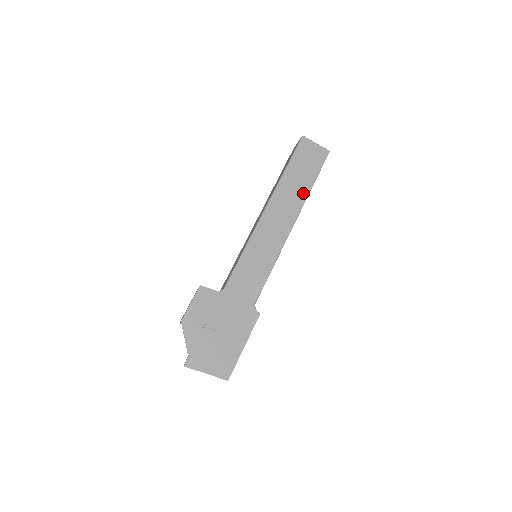
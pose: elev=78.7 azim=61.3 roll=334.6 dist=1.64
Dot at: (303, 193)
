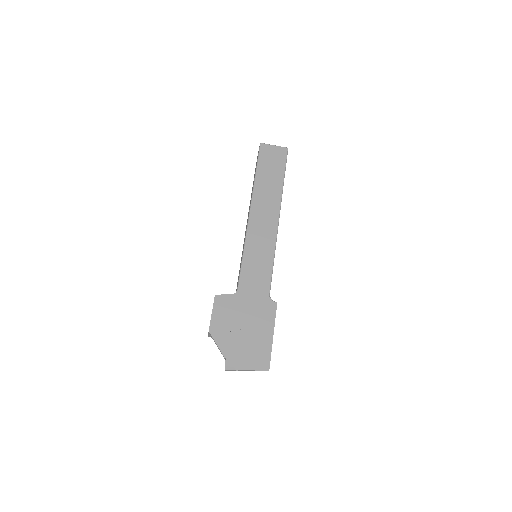
Dot at: (278, 189)
